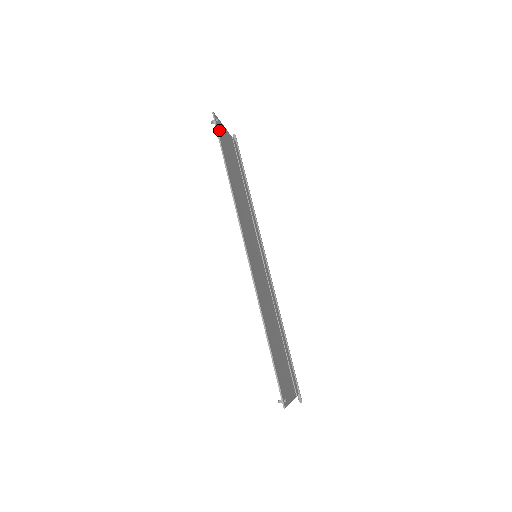
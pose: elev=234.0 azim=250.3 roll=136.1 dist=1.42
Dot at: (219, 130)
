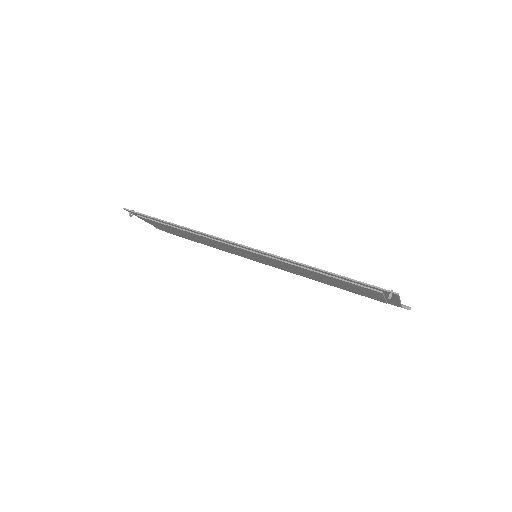
Dot at: occluded
